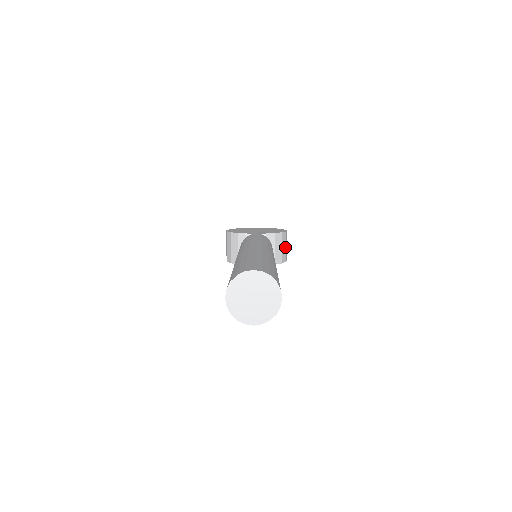
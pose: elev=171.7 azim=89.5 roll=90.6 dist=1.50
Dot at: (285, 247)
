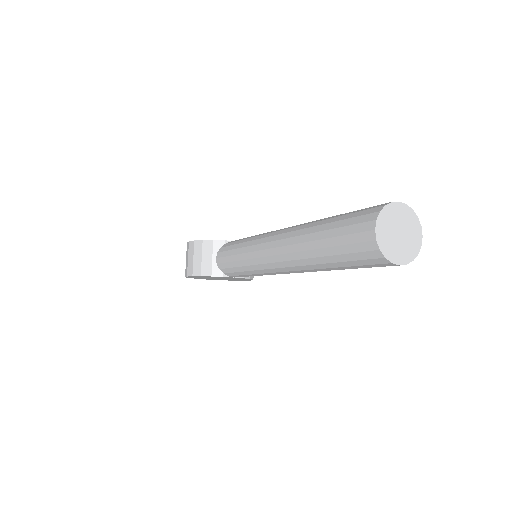
Dot at: occluded
